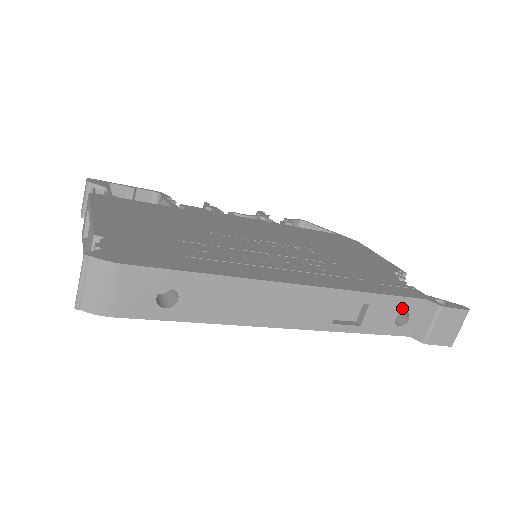
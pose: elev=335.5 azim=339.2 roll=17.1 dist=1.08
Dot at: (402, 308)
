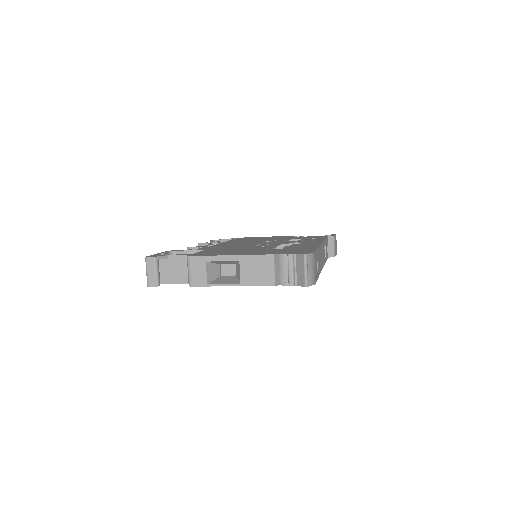
Dot at: occluded
